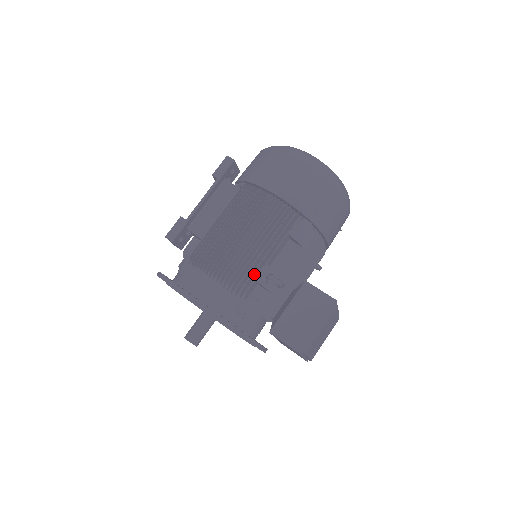
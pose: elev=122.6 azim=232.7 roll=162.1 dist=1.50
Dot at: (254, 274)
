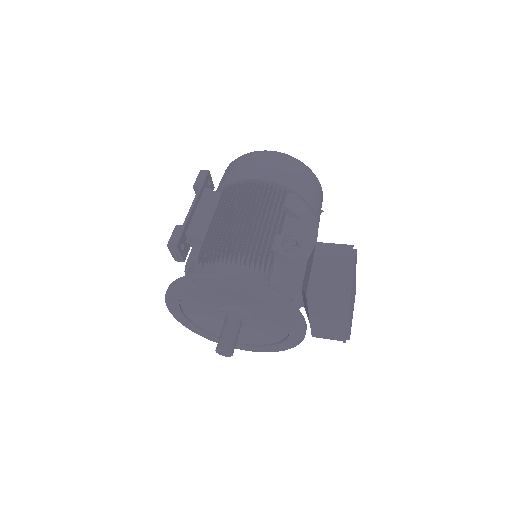
Dot at: (269, 245)
